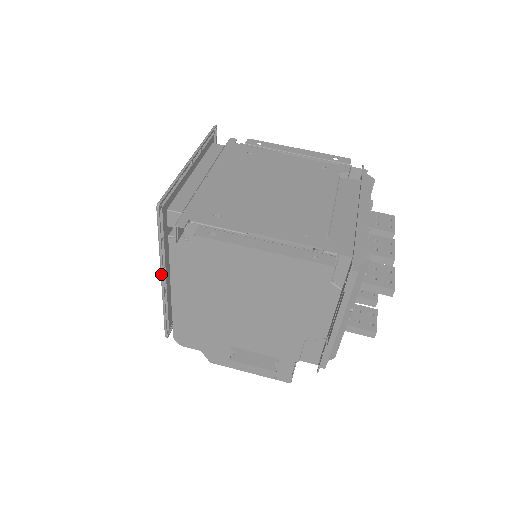
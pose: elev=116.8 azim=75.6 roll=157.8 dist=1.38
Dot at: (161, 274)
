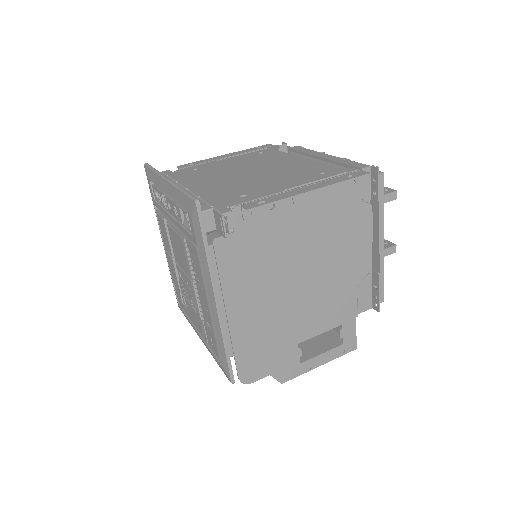
Dot at: (215, 293)
